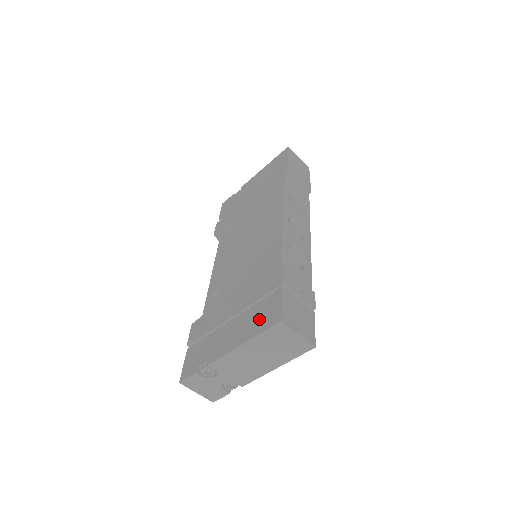
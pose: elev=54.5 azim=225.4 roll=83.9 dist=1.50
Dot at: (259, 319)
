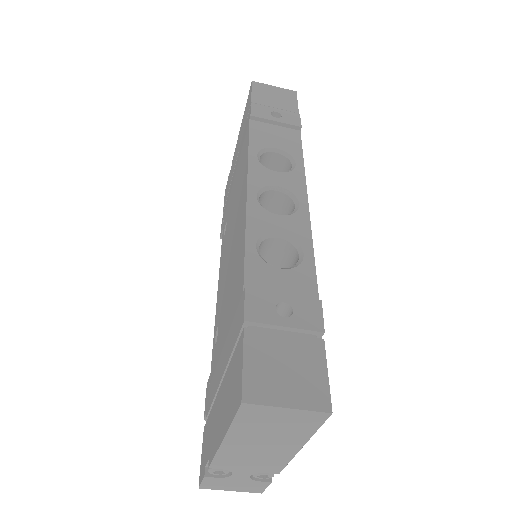
Dot at: (231, 392)
